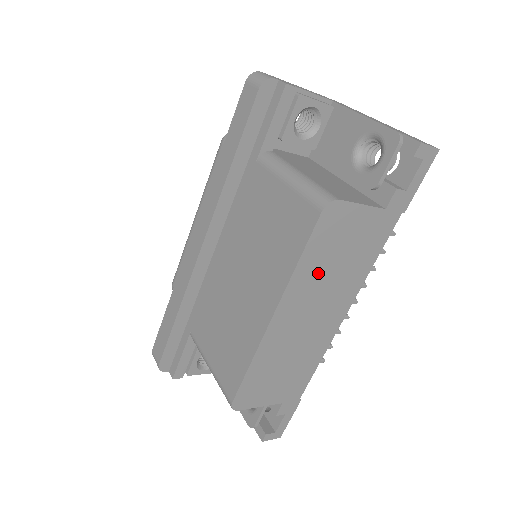
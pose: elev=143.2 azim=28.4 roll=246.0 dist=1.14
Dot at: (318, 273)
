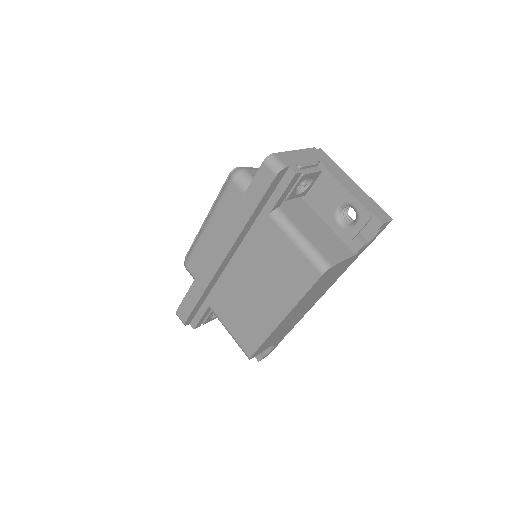
Dot at: (311, 294)
